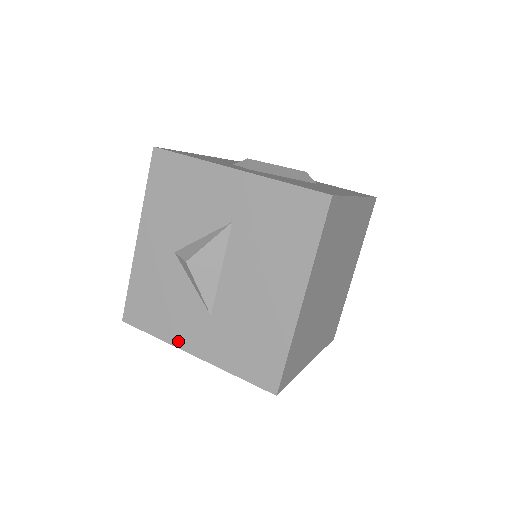
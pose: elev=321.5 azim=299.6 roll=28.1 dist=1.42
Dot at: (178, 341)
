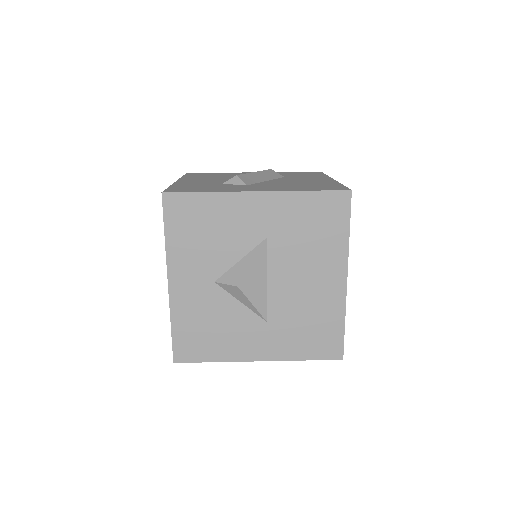
Dot at: (240, 356)
